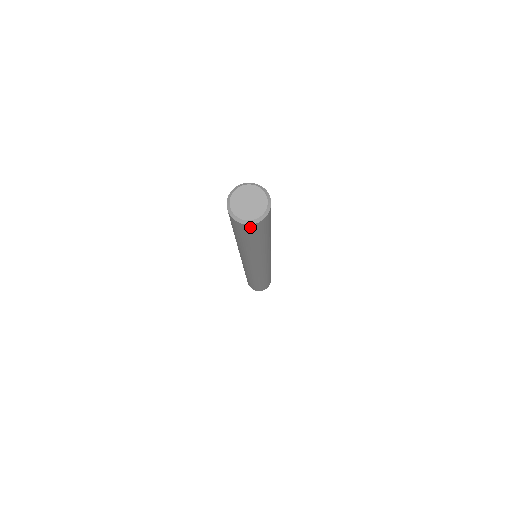
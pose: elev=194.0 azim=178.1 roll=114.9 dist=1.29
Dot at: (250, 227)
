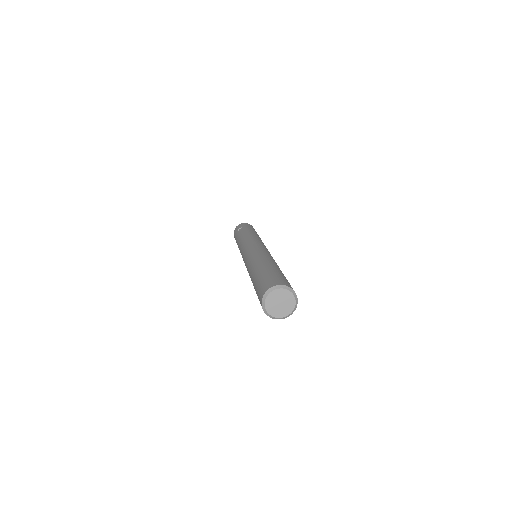
Dot at: occluded
